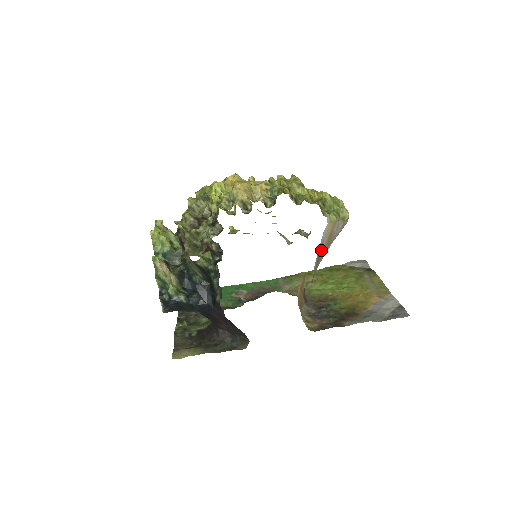
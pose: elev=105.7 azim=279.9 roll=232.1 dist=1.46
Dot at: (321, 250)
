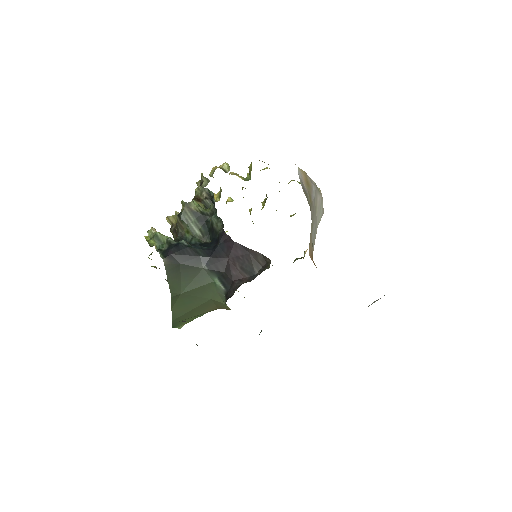
Dot at: (304, 188)
